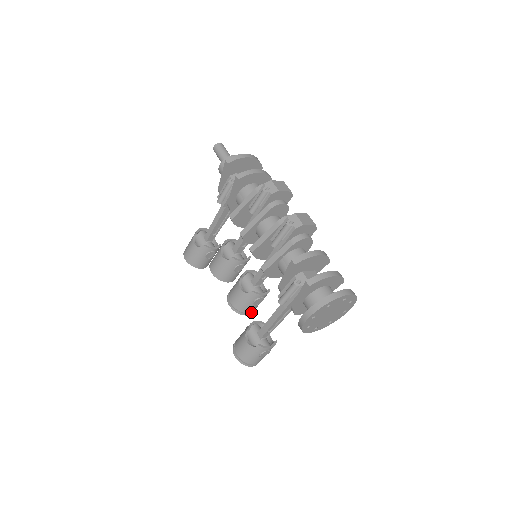
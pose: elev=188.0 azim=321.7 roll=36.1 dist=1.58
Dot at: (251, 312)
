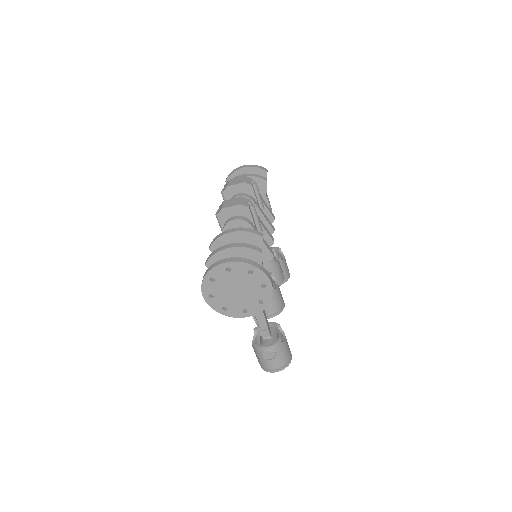
Dot at: (272, 315)
